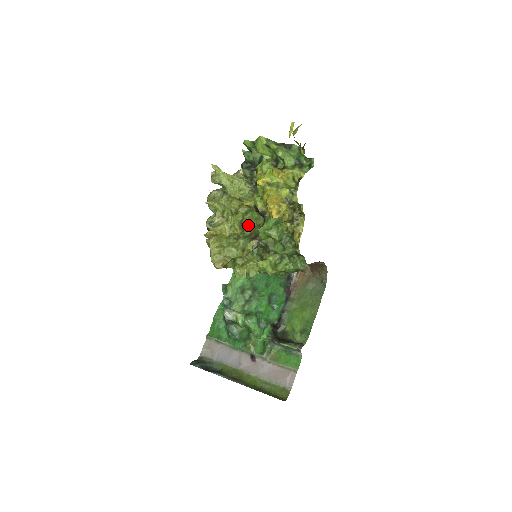
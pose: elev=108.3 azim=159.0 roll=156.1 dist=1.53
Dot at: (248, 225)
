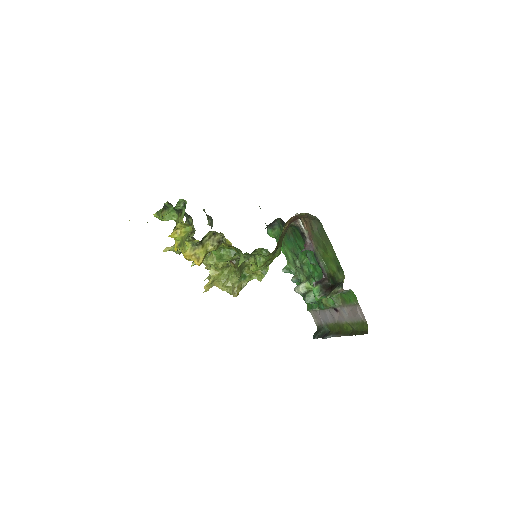
Dot at: occluded
